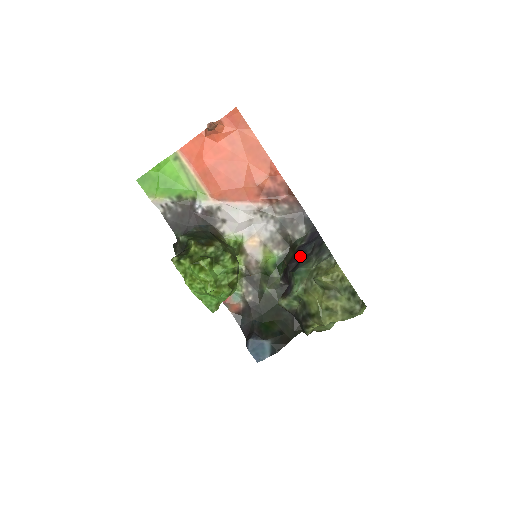
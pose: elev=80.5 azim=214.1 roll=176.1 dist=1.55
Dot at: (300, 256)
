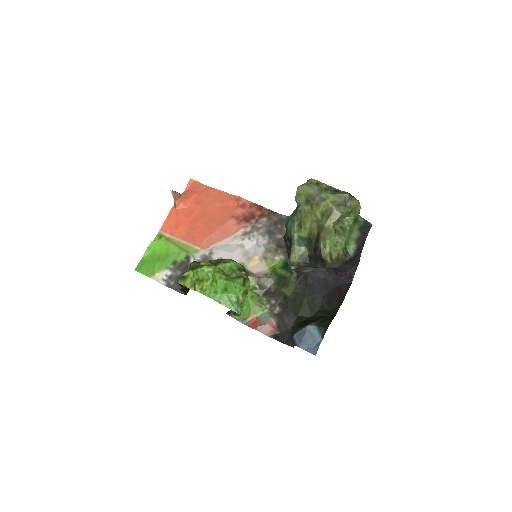
Dot at: occluded
